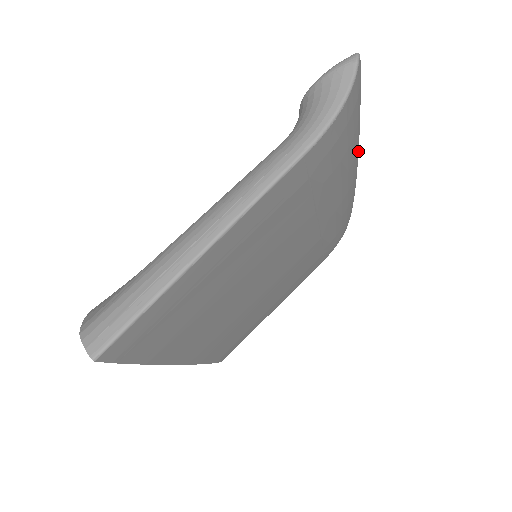
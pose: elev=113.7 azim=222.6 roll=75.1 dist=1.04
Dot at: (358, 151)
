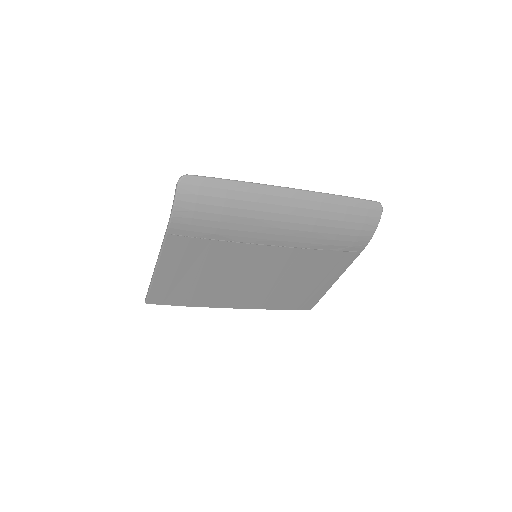
Dot at: (278, 196)
